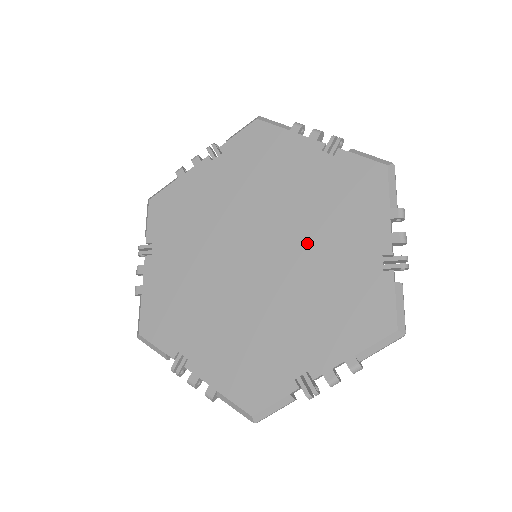
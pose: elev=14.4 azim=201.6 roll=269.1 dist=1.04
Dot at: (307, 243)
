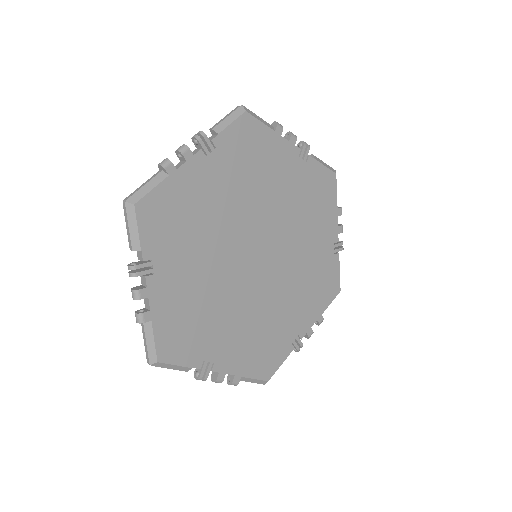
Dot at: (293, 240)
